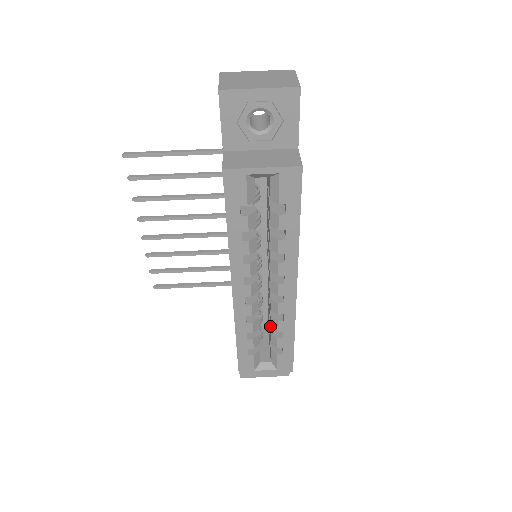
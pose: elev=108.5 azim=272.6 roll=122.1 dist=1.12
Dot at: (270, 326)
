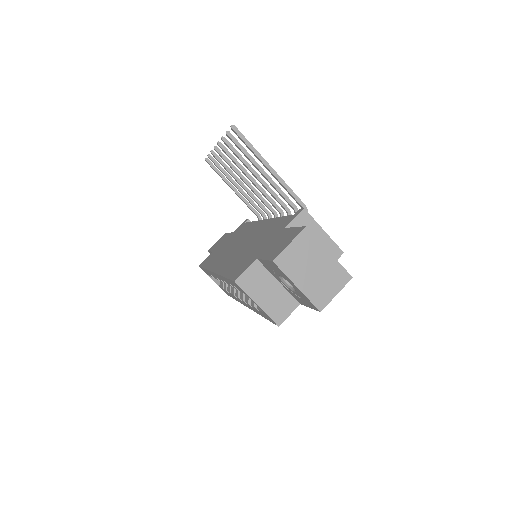
Dot at: occluded
